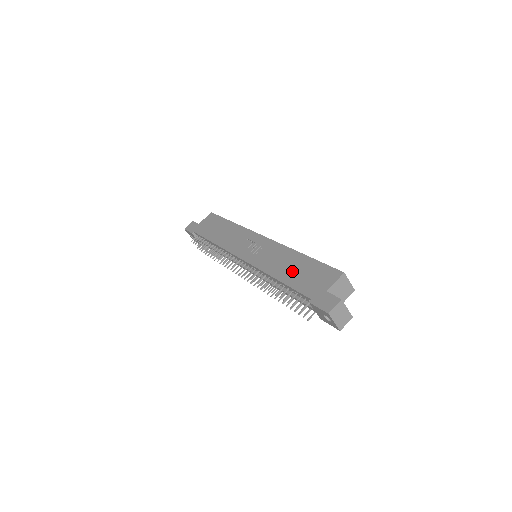
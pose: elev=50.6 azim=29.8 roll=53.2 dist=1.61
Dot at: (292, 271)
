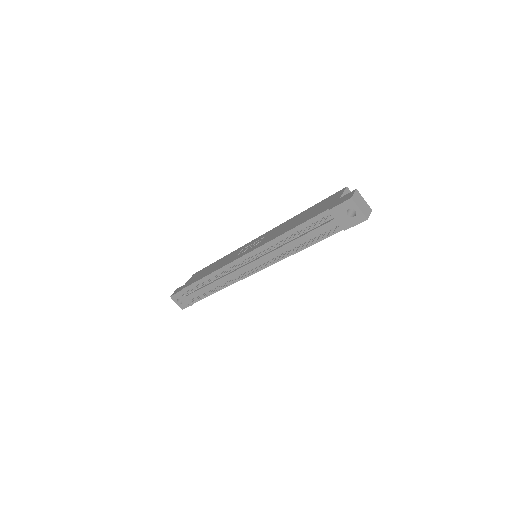
Dot at: (299, 220)
